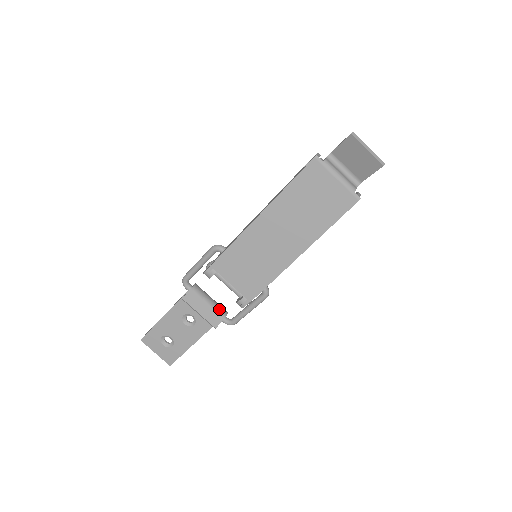
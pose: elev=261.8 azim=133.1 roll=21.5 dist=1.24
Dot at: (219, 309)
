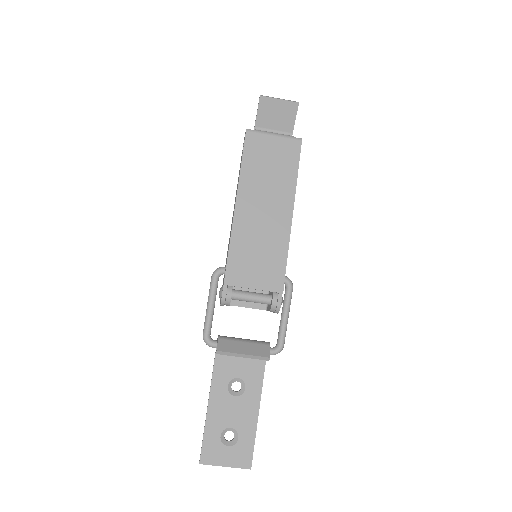
Dot at: (258, 341)
